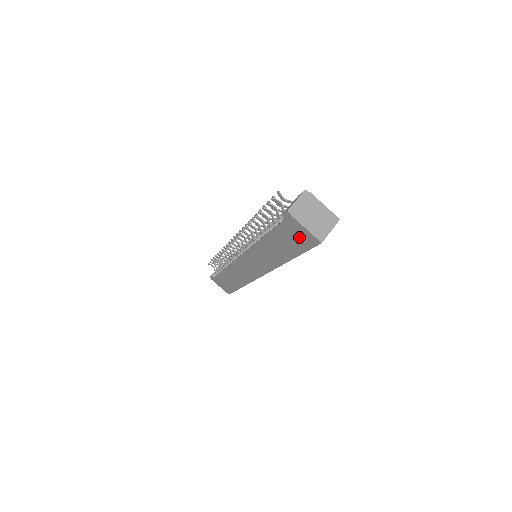
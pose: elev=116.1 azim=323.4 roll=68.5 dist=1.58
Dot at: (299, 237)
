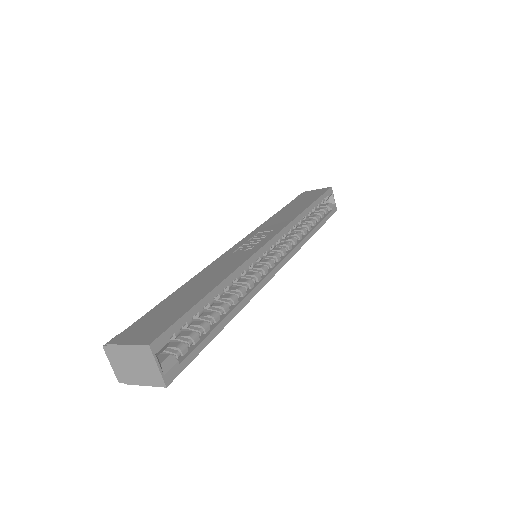
Dot at: occluded
